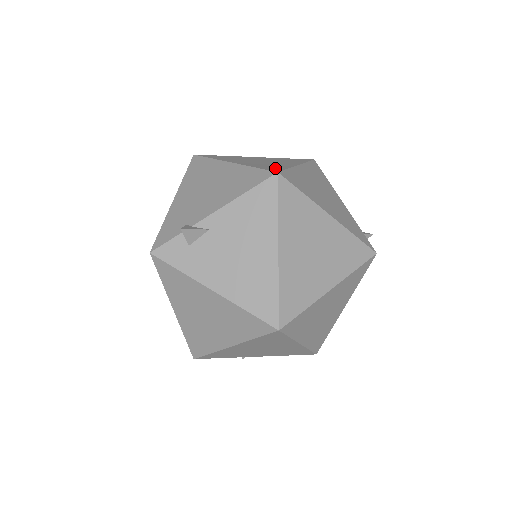
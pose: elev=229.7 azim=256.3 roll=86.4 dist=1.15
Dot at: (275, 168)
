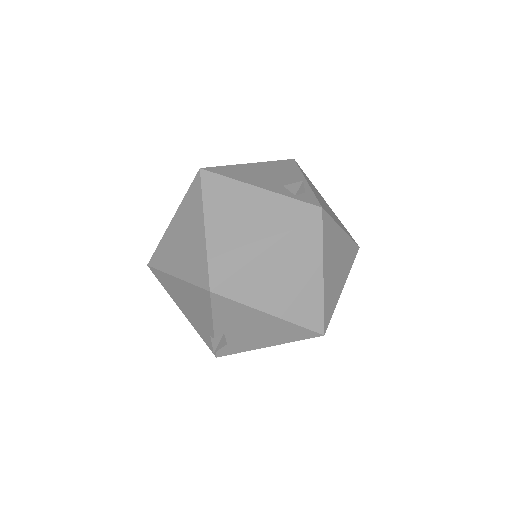
Dot at: (202, 272)
